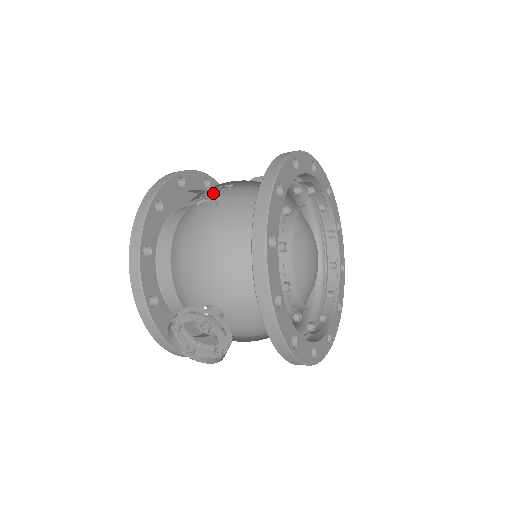
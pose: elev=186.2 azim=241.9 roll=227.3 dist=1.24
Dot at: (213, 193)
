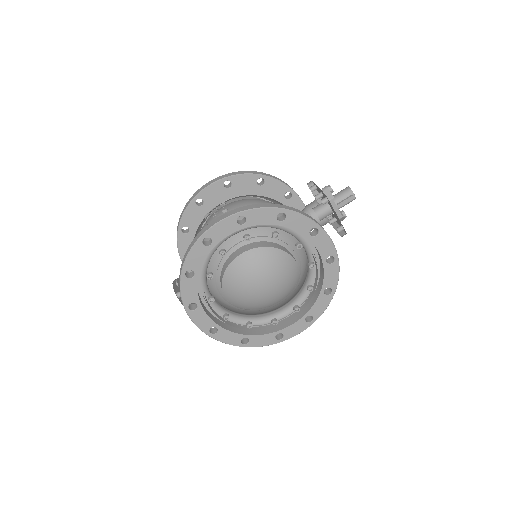
Dot at: (227, 206)
